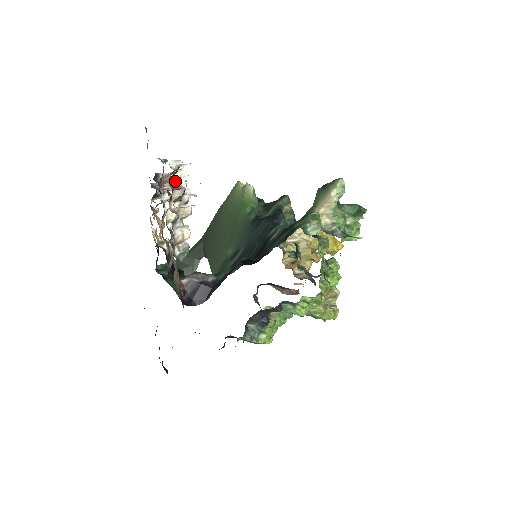
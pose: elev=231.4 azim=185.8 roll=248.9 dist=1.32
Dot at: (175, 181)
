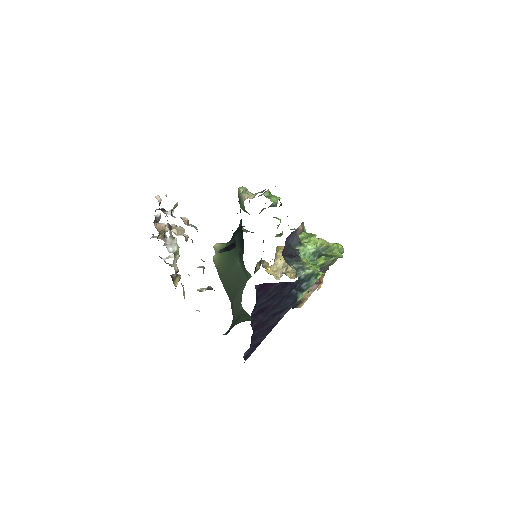
Dot at: (157, 209)
